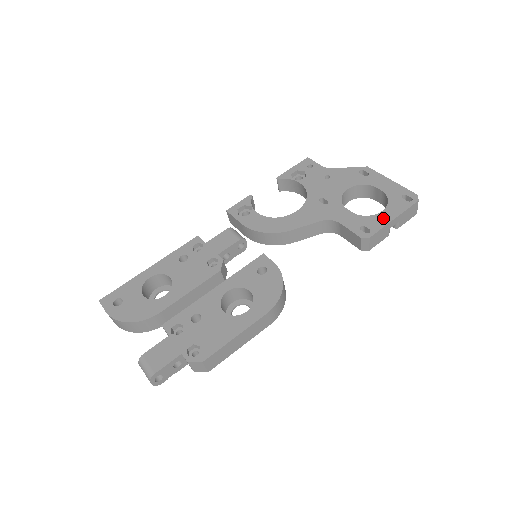
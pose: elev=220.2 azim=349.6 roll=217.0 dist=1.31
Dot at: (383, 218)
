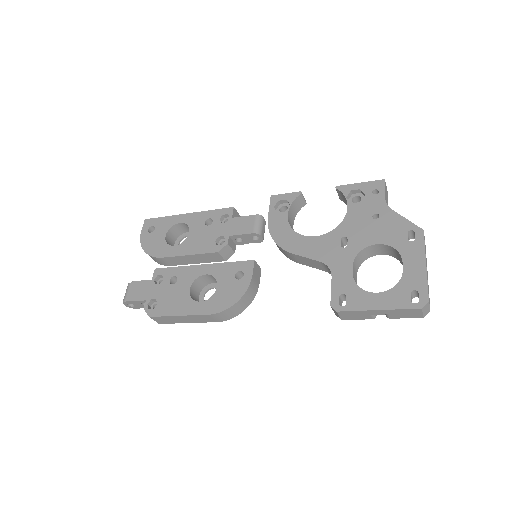
Dot at: (369, 301)
